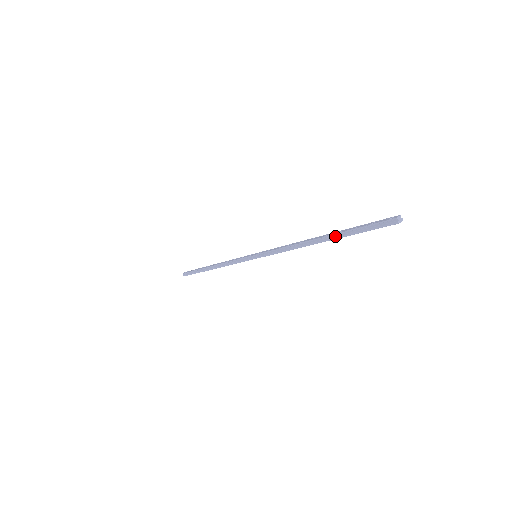
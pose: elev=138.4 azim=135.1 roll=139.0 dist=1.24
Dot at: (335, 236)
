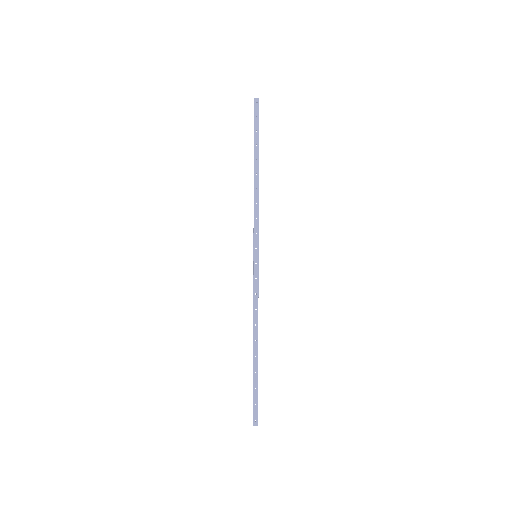
Dot at: (255, 151)
